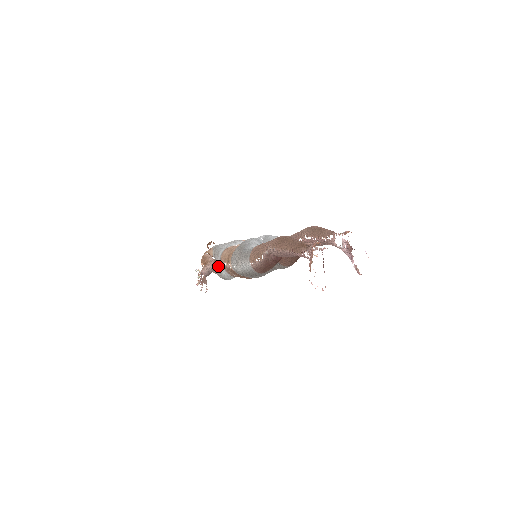
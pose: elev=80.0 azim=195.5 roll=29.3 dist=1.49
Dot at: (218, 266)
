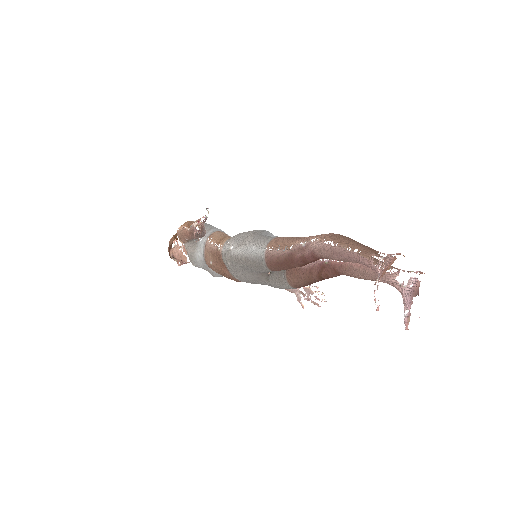
Dot at: (199, 241)
